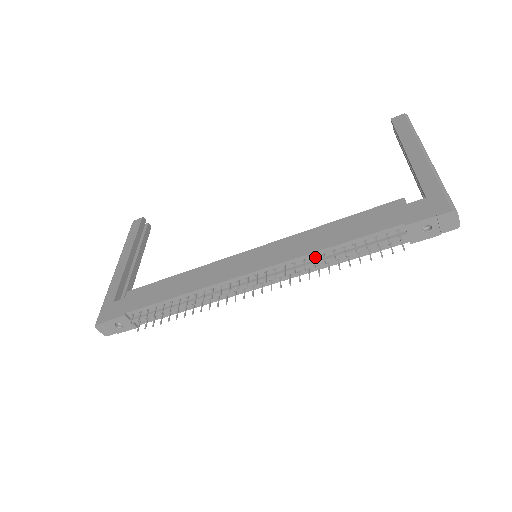
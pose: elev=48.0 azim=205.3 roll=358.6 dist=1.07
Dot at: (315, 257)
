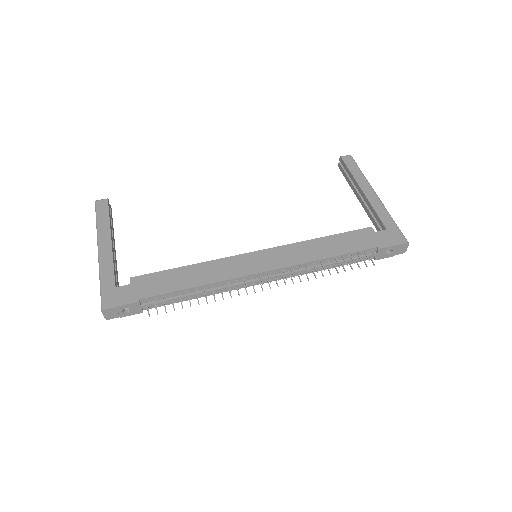
Dot at: (314, 264)
